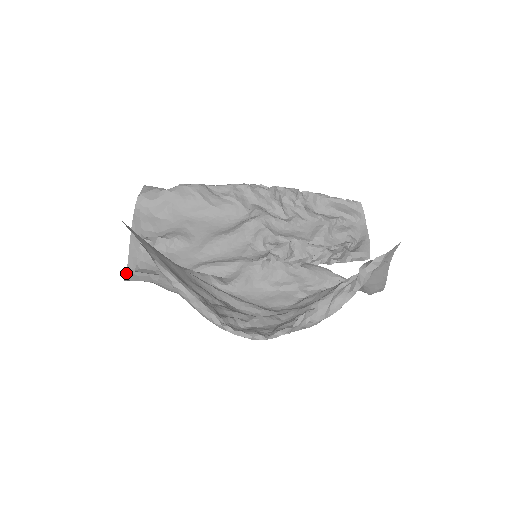
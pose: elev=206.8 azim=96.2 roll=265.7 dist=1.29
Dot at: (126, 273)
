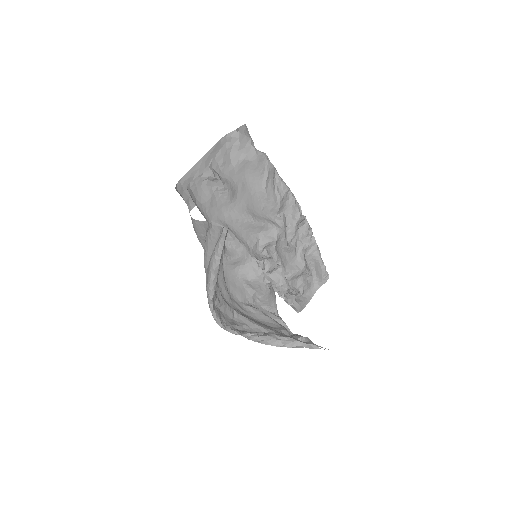
Dot at: (179, 181)
